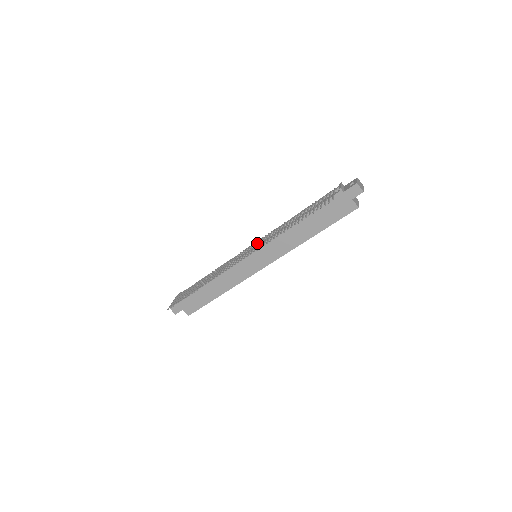
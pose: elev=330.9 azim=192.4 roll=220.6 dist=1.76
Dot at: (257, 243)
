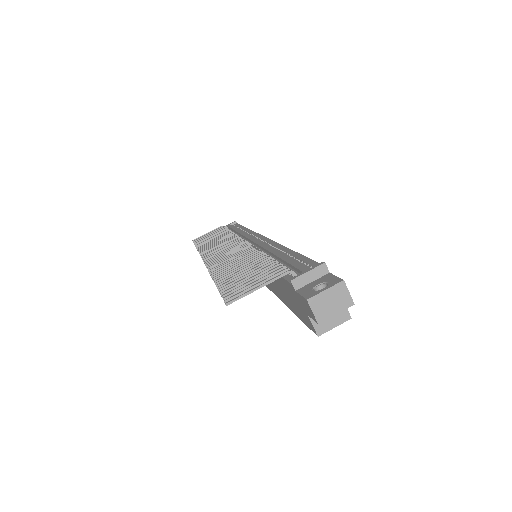
Dot at: (233, 249)
